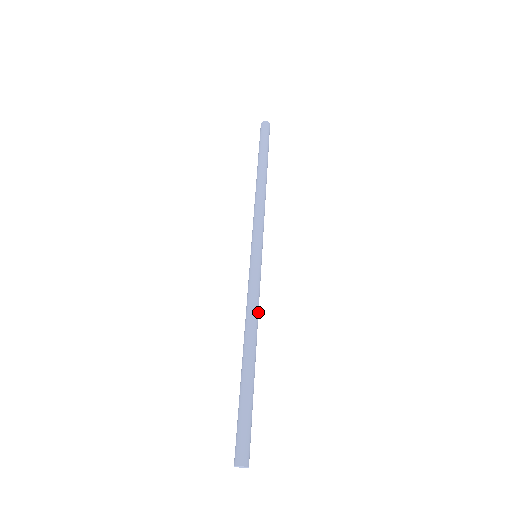
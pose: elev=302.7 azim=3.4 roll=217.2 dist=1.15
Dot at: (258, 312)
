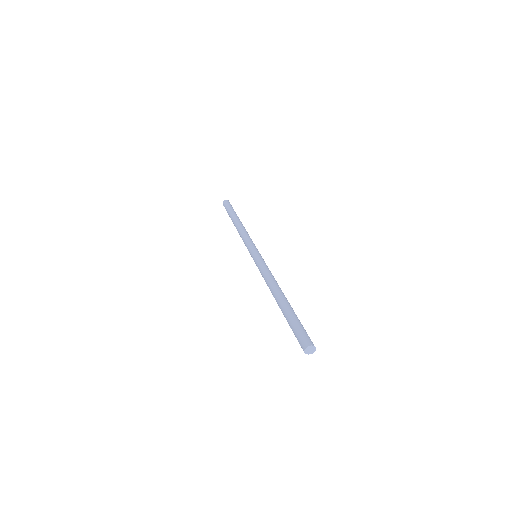
Dot at: (274, 278)
